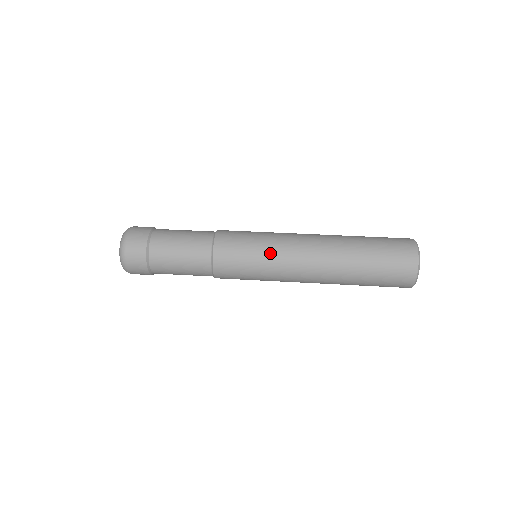
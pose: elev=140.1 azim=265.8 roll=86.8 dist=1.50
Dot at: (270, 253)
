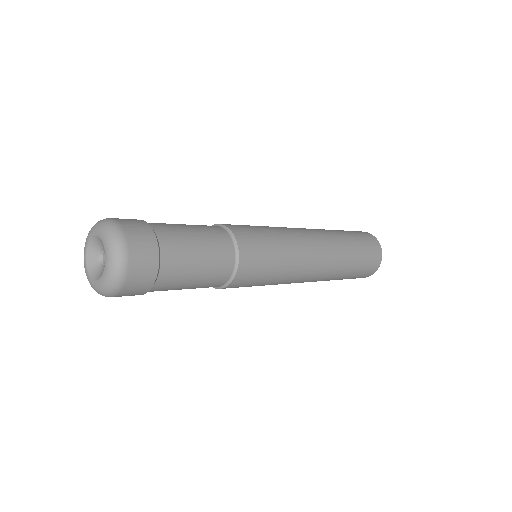
Dot at: (290, 251)
